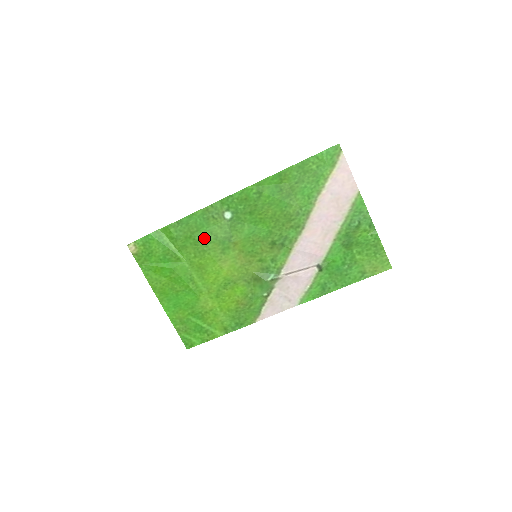
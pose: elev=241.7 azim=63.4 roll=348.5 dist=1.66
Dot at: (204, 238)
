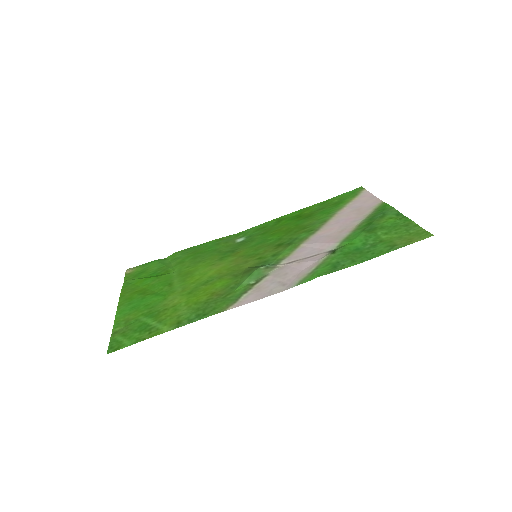
Dot at: (207, 254)
